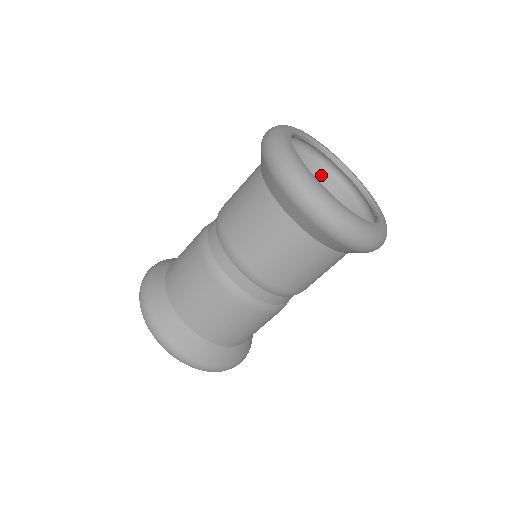
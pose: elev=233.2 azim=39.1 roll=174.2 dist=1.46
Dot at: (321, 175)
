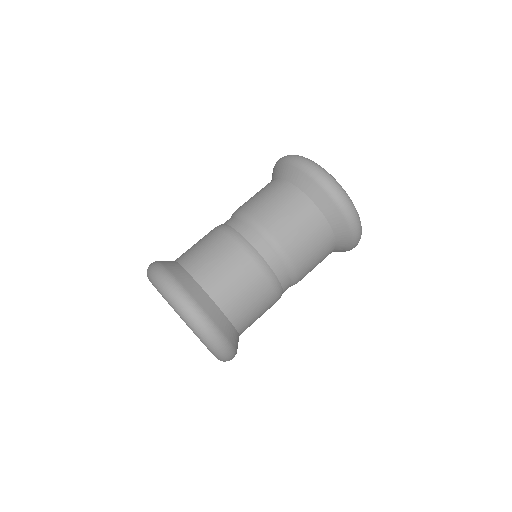
Dot at: occluded
